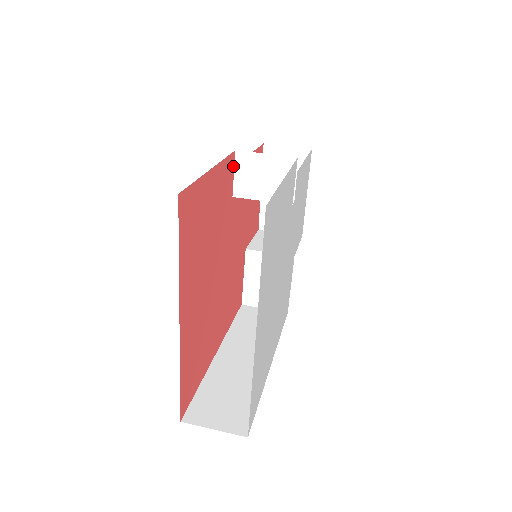
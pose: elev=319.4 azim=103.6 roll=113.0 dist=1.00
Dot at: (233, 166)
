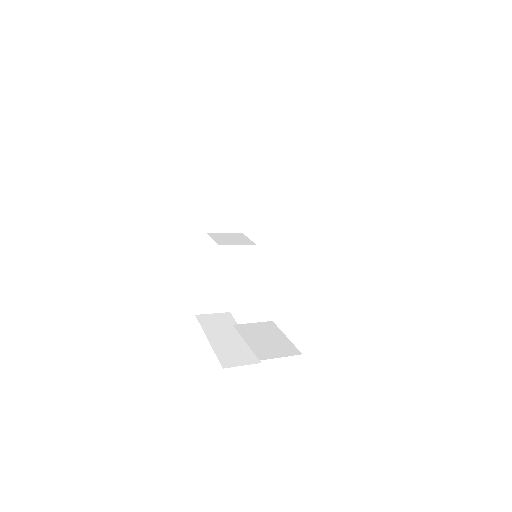
Dot at: occluded
